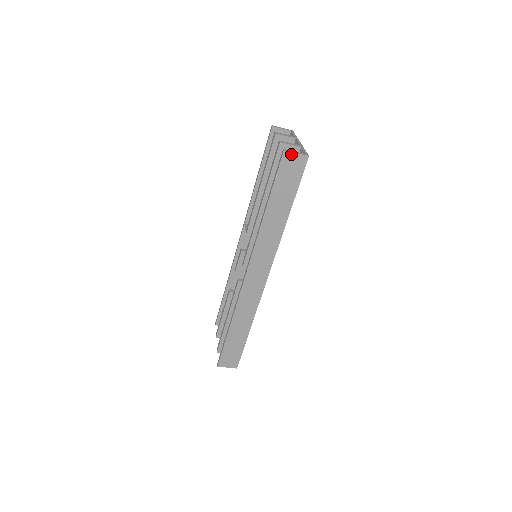
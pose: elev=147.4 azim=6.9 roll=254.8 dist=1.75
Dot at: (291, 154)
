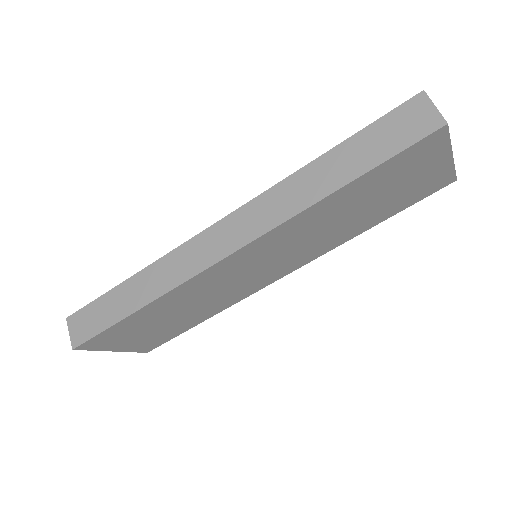
Dot at: (428, 102)
